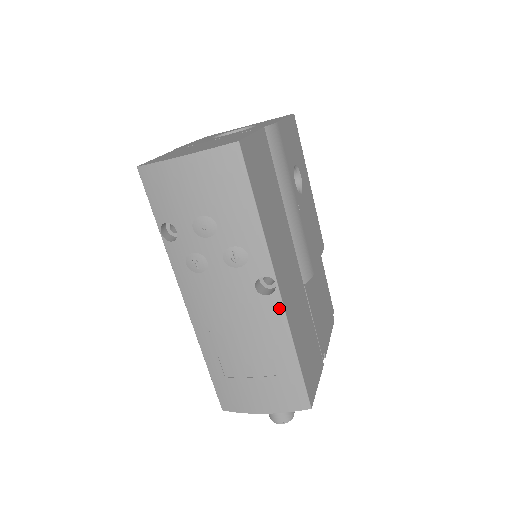
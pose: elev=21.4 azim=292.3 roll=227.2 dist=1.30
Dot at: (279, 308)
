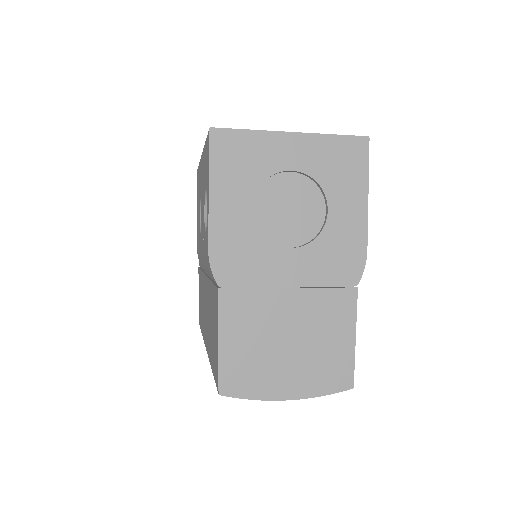
Dot at: occluded
